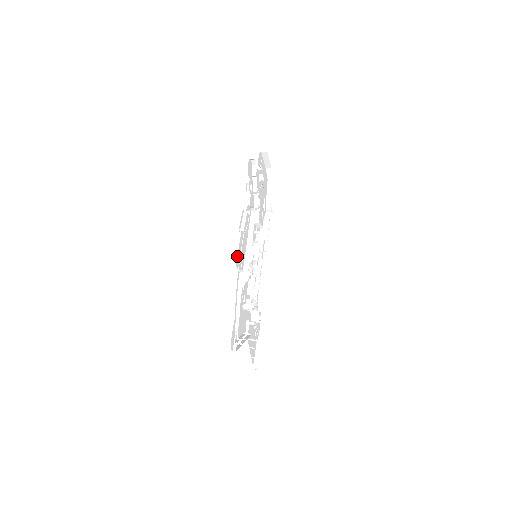
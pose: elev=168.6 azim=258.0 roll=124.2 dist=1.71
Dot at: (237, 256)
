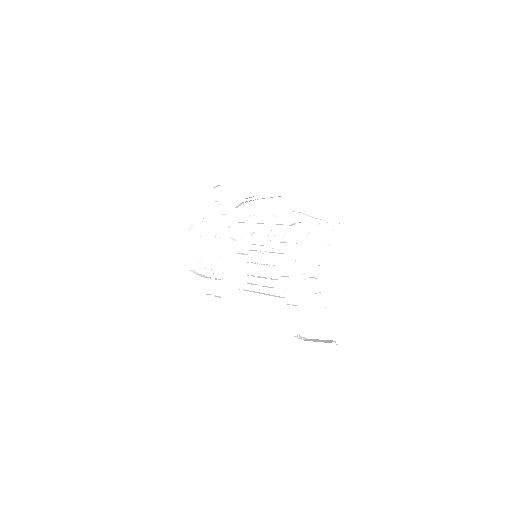
Dot at: occluded
